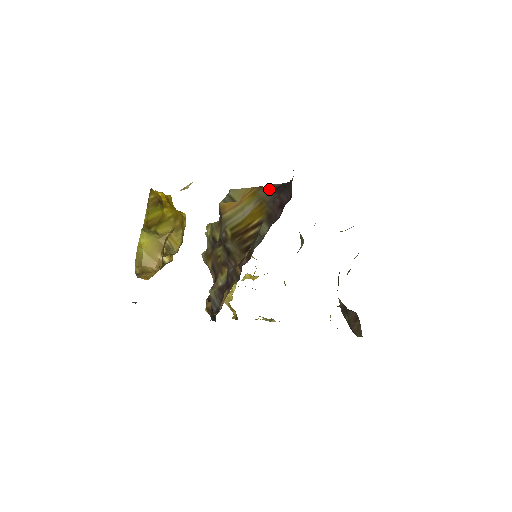
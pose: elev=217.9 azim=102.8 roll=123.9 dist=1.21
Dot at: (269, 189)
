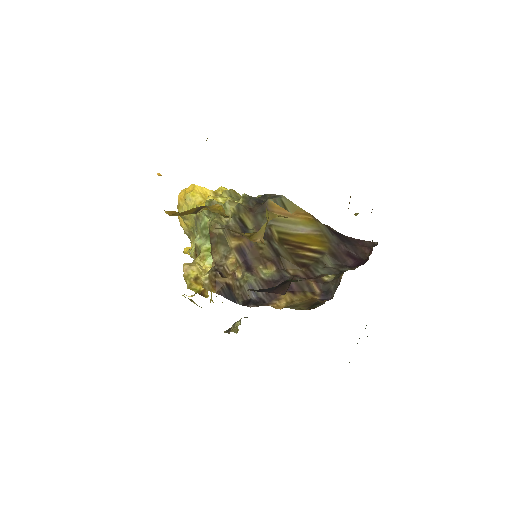
Dot at: (330, 229)
